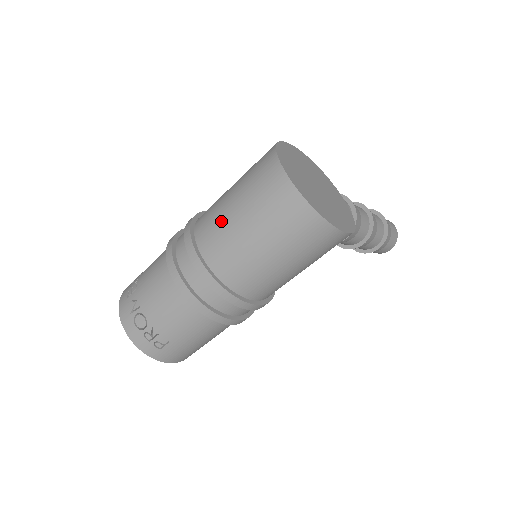
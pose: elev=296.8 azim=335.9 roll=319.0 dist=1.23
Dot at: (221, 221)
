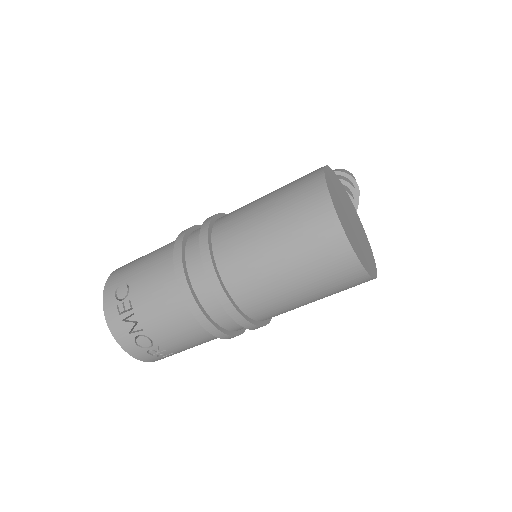
Dot at: (259, 269)
